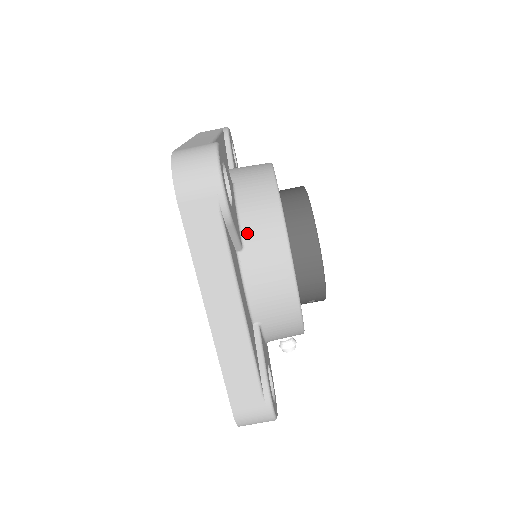
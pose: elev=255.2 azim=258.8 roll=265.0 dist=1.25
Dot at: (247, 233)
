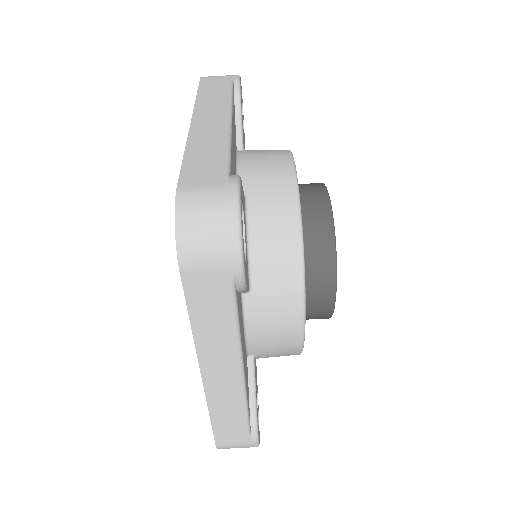
Dot at: (257, 272)
